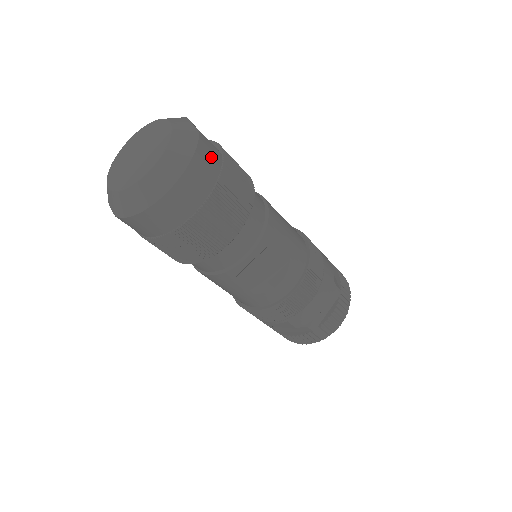
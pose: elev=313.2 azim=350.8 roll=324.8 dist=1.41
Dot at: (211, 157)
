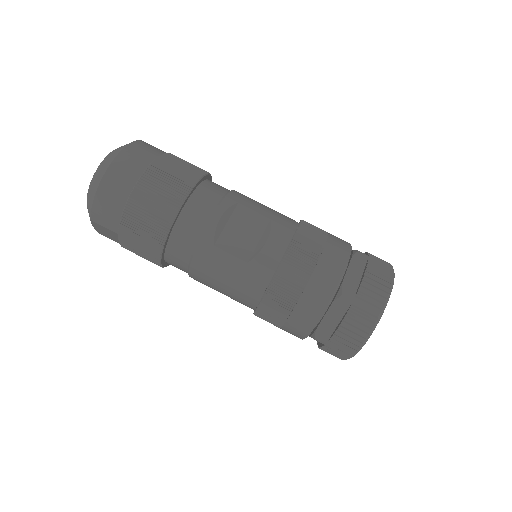
Dot at: (154, 148)
